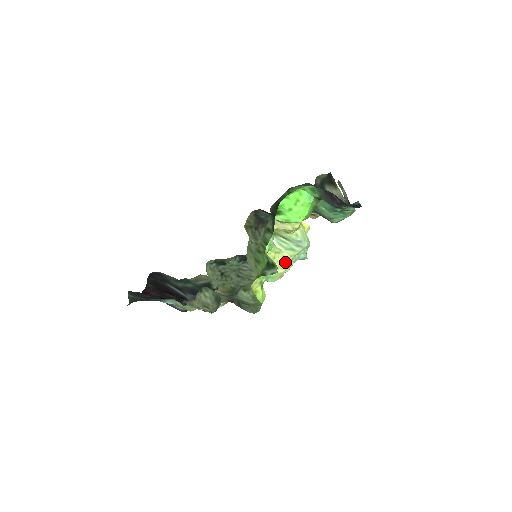
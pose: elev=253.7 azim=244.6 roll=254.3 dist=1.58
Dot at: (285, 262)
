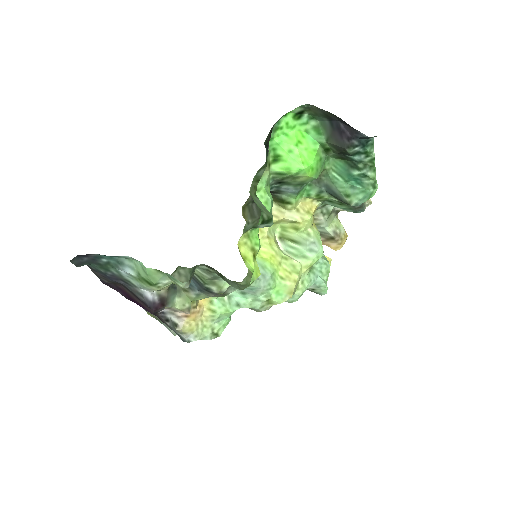
Dot at: (295, 273)
